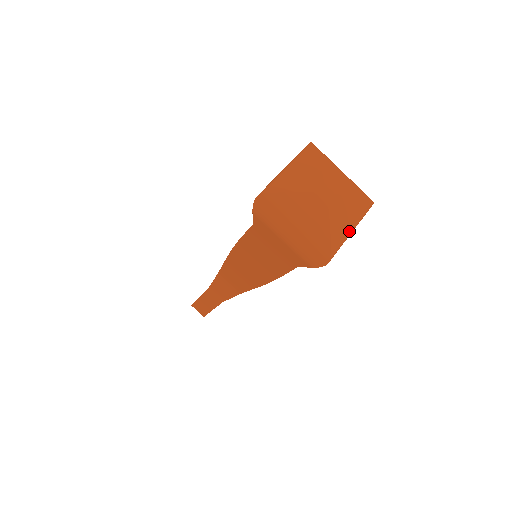
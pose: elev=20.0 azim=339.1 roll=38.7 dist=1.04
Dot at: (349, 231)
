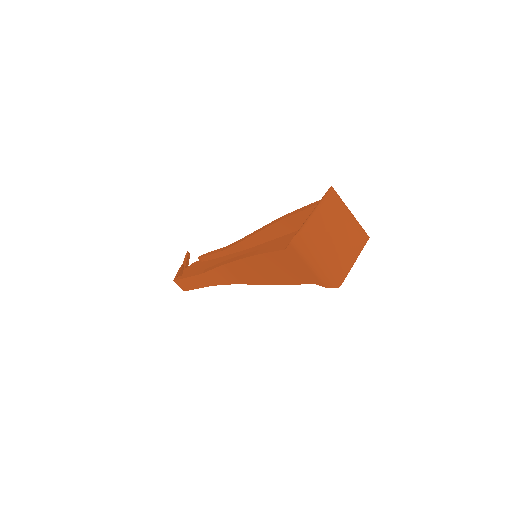
Dot at: (354, 261)
